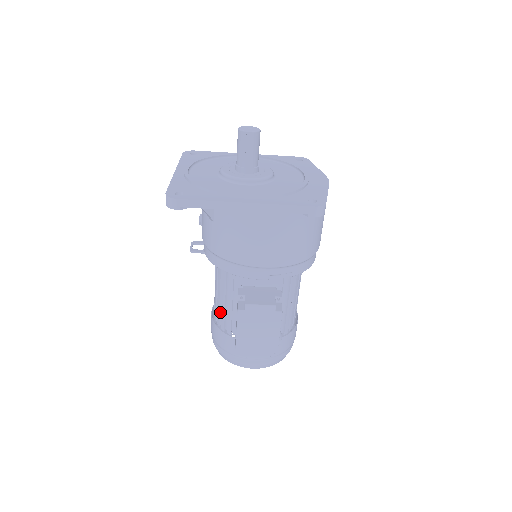
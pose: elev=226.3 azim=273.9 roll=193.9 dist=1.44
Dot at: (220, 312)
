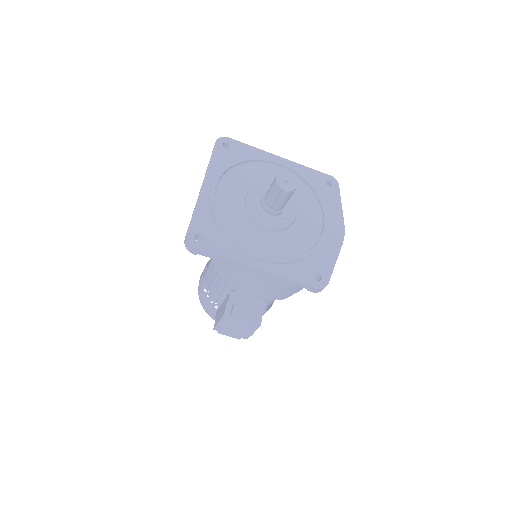
Dot at: (210, 283)
